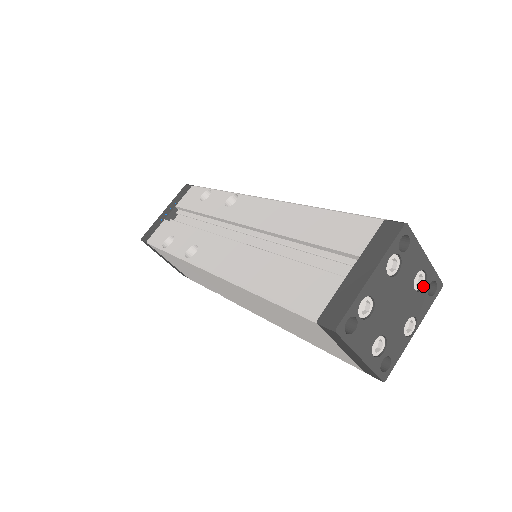
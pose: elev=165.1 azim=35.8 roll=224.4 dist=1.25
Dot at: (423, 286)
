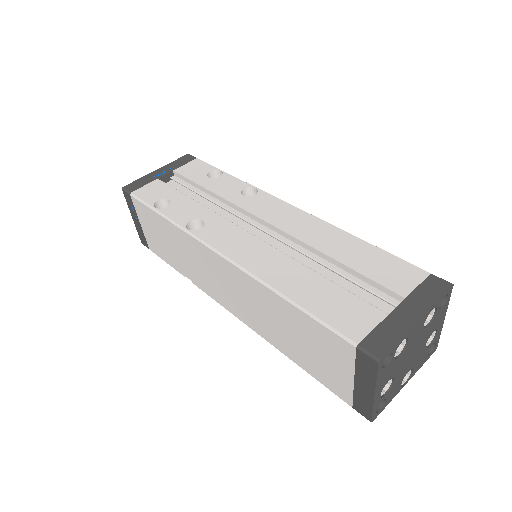
Dot at: (429, 344)
